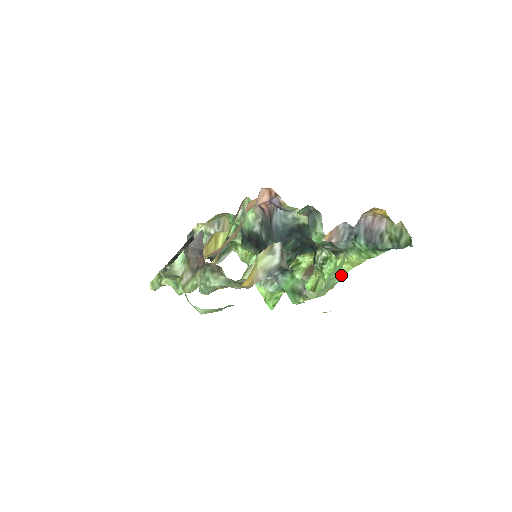
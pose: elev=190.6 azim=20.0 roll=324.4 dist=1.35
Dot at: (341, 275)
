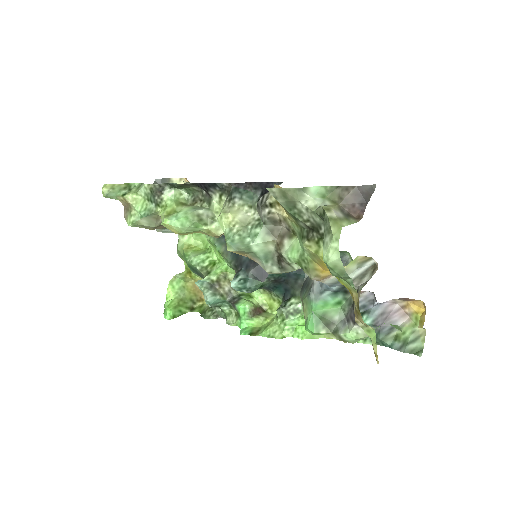
Dot at: occluded
